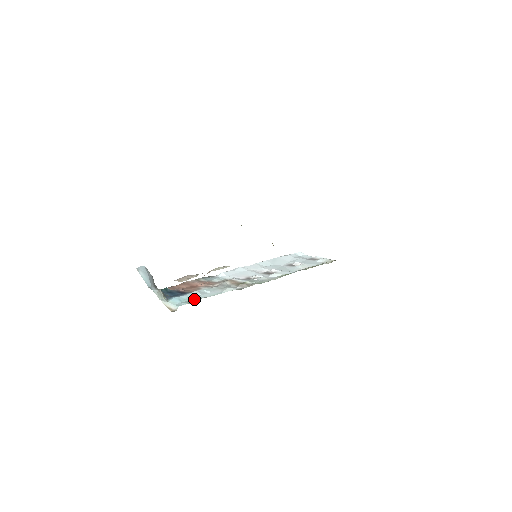
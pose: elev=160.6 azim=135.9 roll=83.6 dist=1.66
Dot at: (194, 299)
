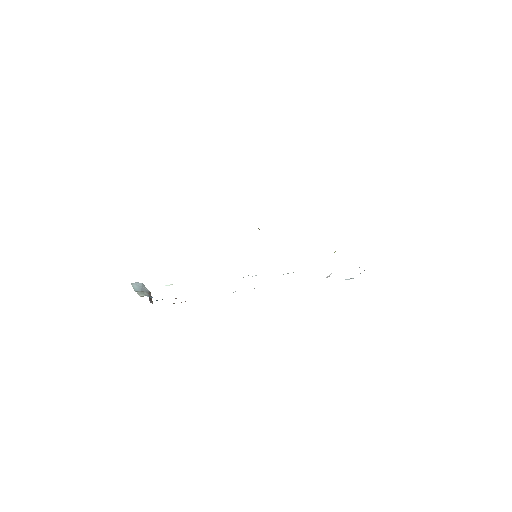
Dot at: occluded
